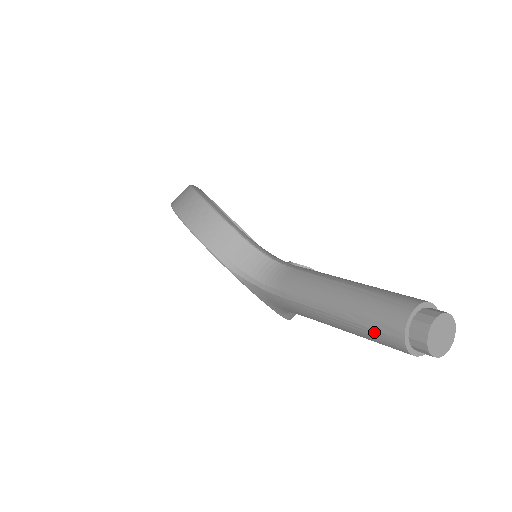
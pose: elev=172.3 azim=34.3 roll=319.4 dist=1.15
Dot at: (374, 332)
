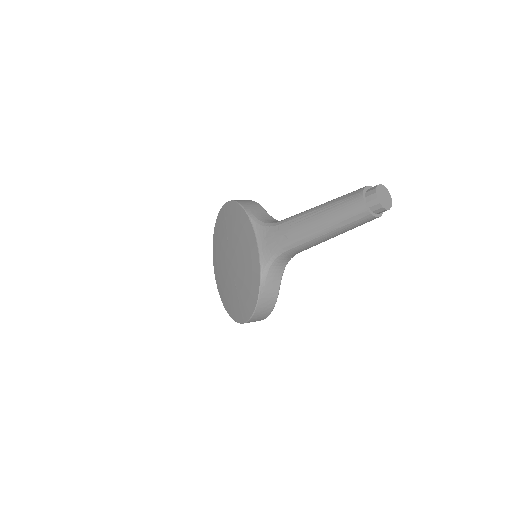
Dot at: (344, 200)
